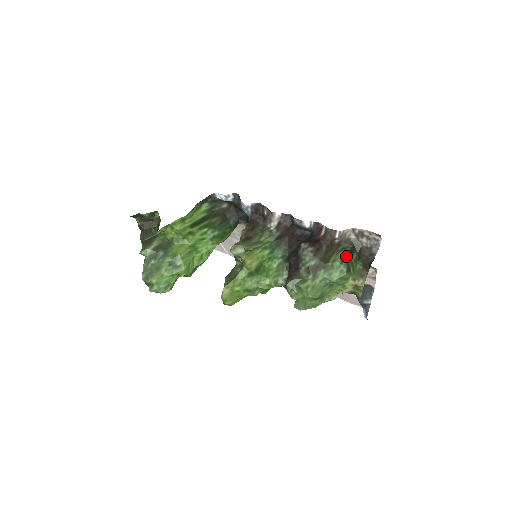
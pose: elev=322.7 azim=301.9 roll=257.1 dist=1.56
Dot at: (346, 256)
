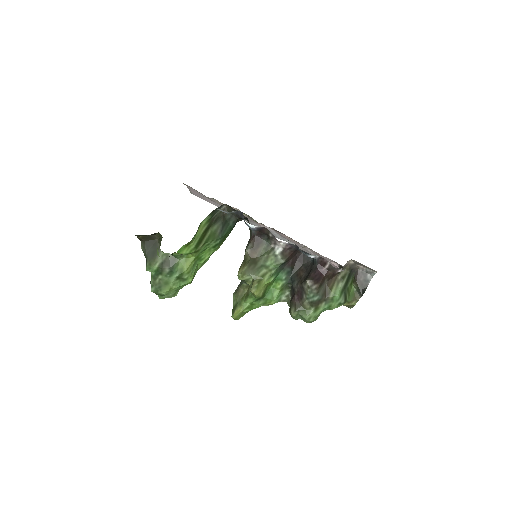
Dot at: (344, 286)
